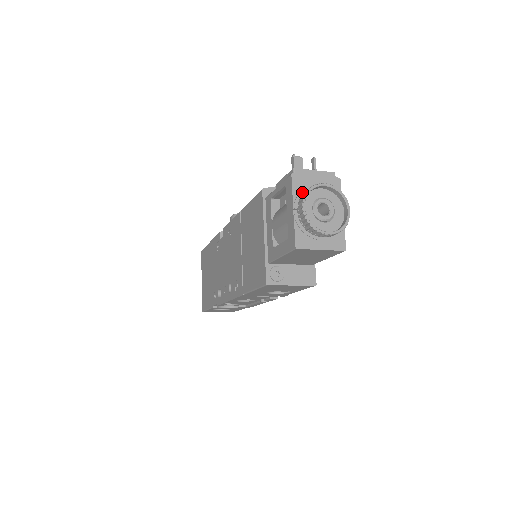
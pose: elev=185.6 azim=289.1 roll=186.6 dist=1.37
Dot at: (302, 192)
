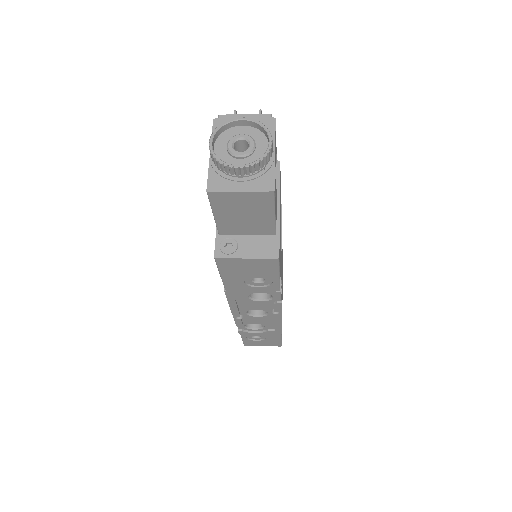
Dot at: occluded
